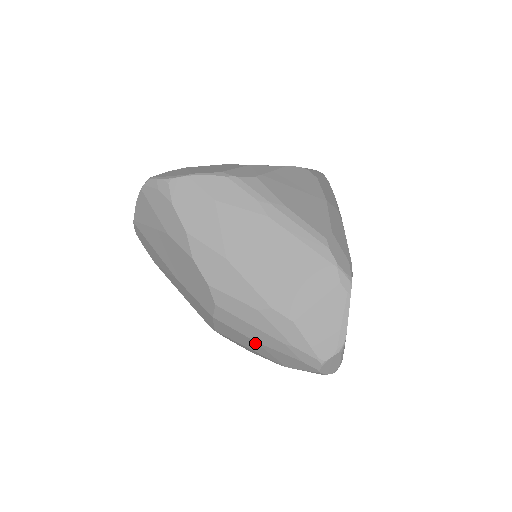
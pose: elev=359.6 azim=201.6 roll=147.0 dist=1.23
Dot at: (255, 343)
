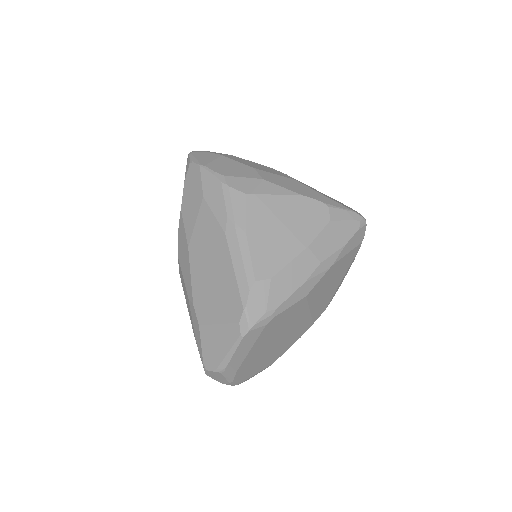
Dot at: occluded
